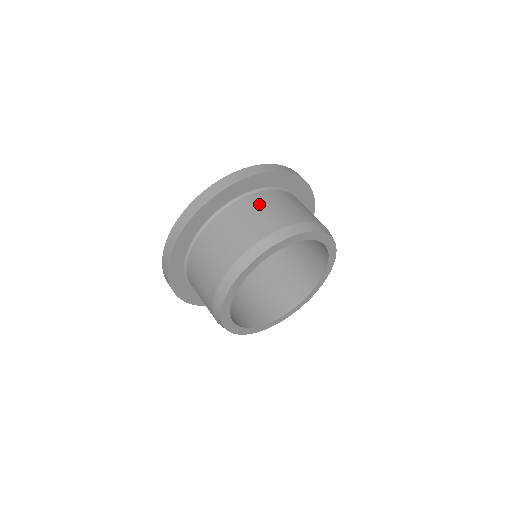
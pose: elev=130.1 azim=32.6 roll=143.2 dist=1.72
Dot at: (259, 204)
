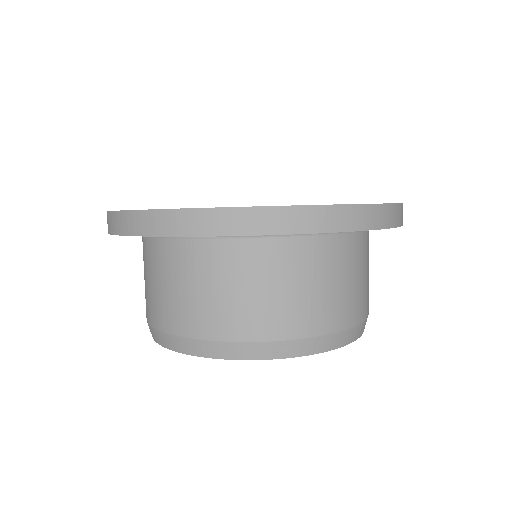
Dot at: (180, 269)
